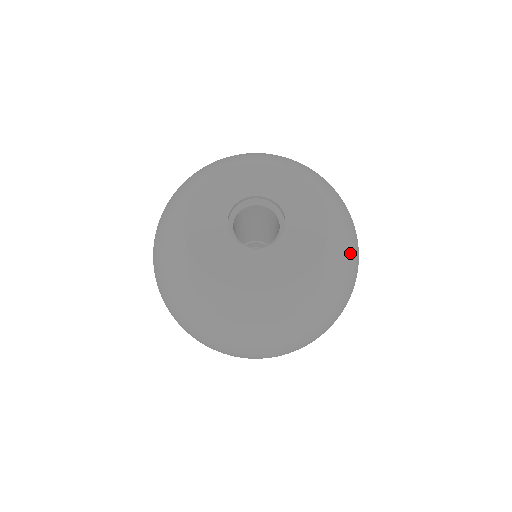
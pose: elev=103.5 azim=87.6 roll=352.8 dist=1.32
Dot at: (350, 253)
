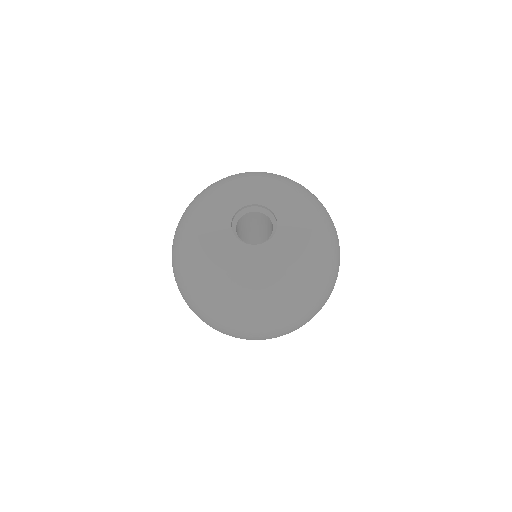
Dot at: (331, 244)
